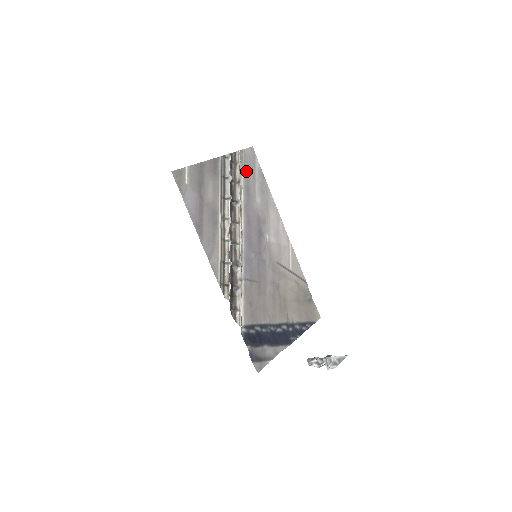
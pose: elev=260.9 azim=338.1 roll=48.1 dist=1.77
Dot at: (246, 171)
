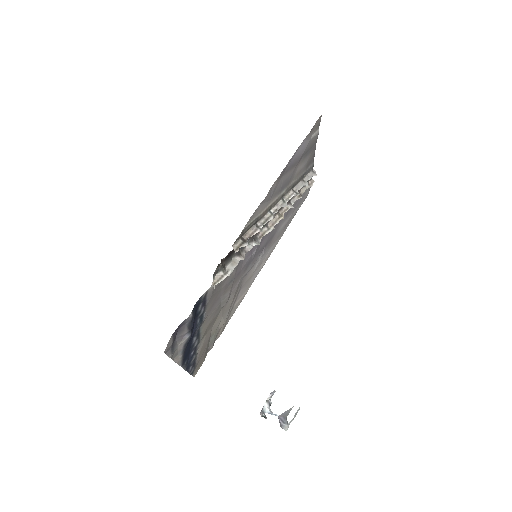
Dot at: (300, 198)
